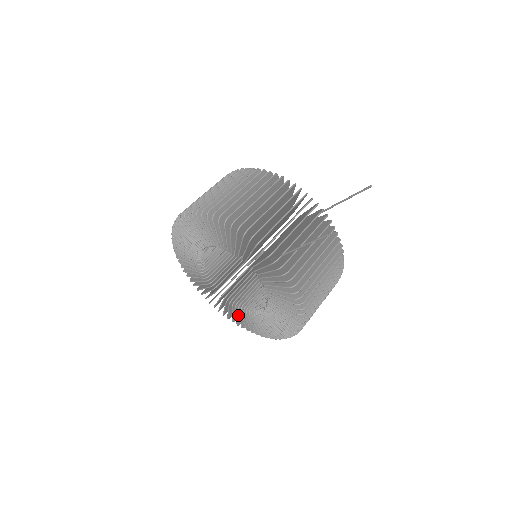
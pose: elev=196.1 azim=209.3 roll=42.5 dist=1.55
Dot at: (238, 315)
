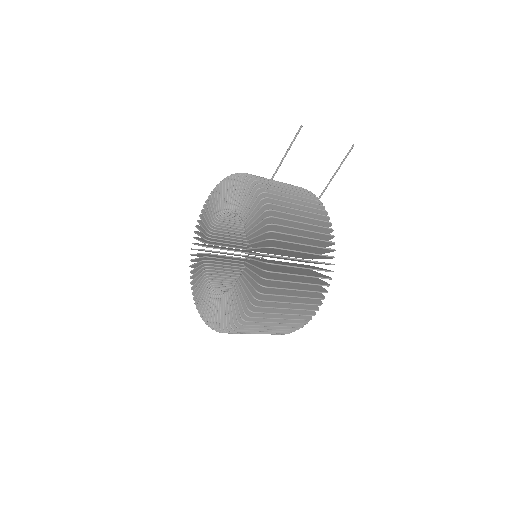
Dot at: occluded
